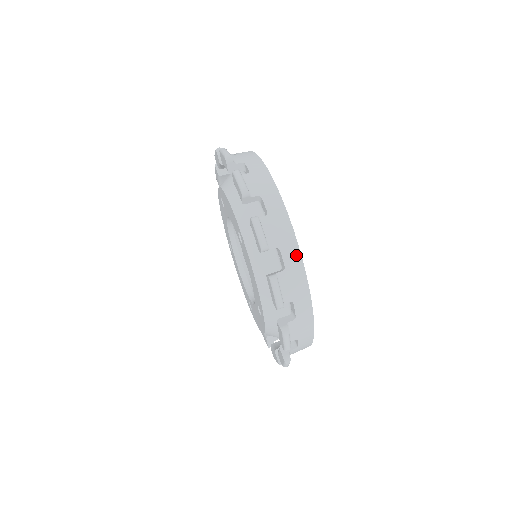
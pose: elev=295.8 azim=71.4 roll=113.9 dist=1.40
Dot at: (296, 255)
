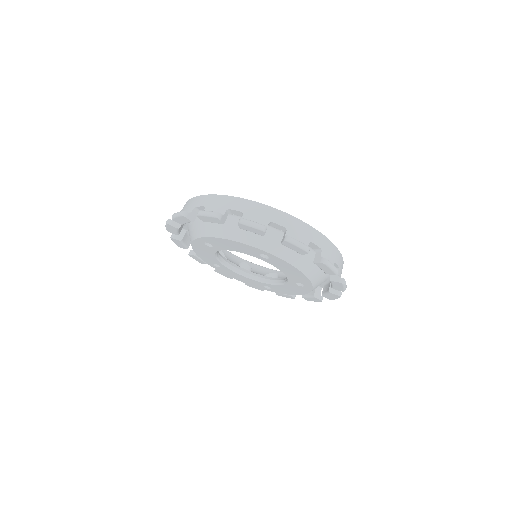
Dot at: (319, 236)
